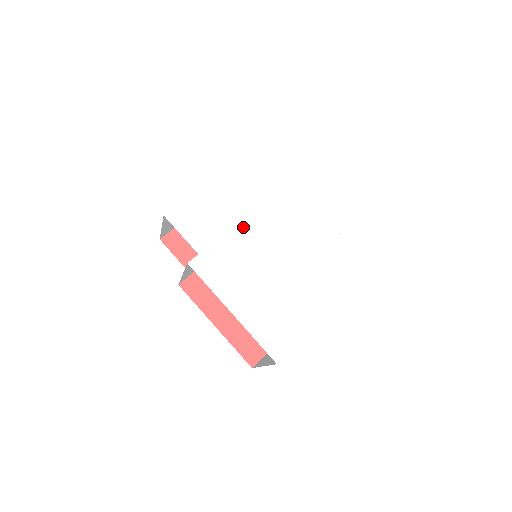
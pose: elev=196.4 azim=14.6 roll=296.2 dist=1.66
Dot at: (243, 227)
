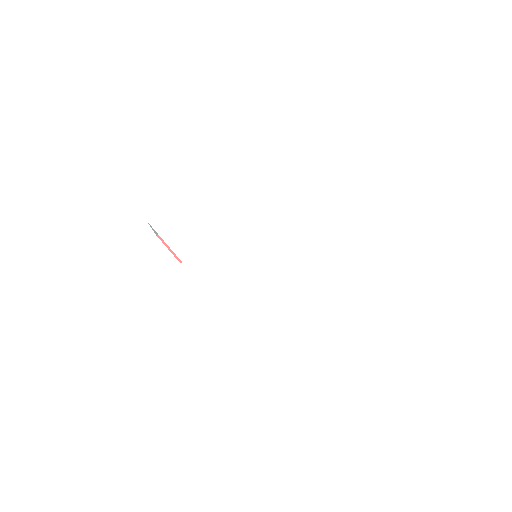
Dot at: (233, 230)
